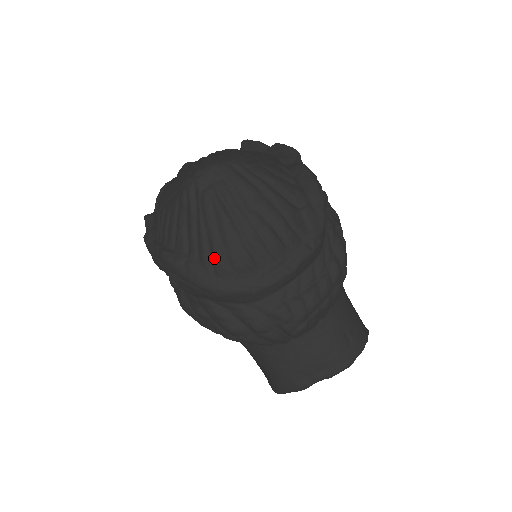
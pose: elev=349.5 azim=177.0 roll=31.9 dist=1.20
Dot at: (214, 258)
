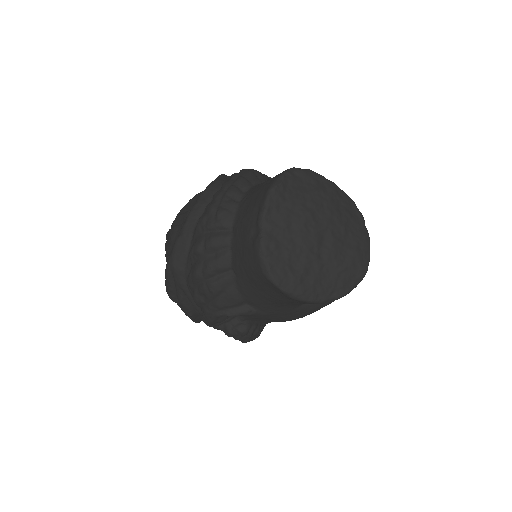
Dot at: (166, 252)
